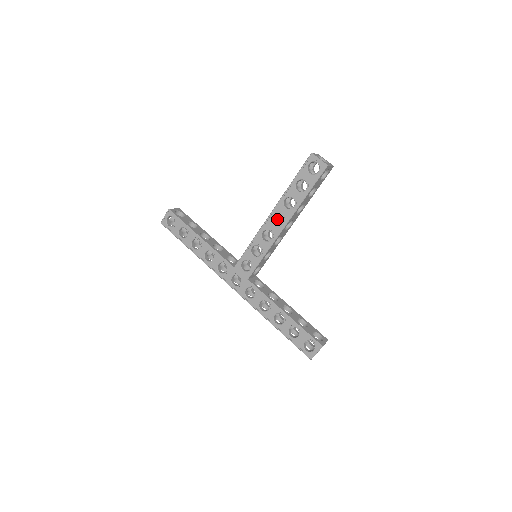
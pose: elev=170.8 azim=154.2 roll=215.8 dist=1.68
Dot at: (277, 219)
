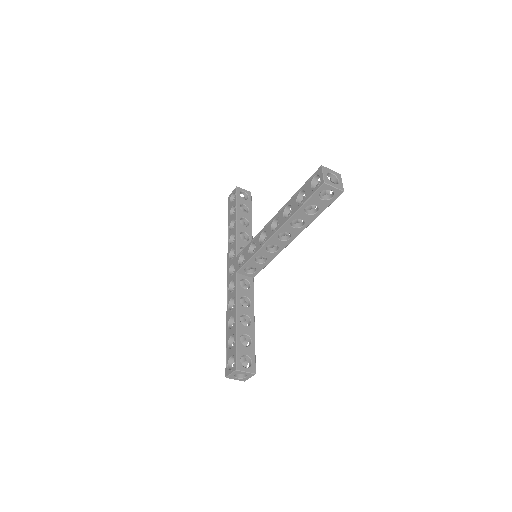
Dot at: occluded
